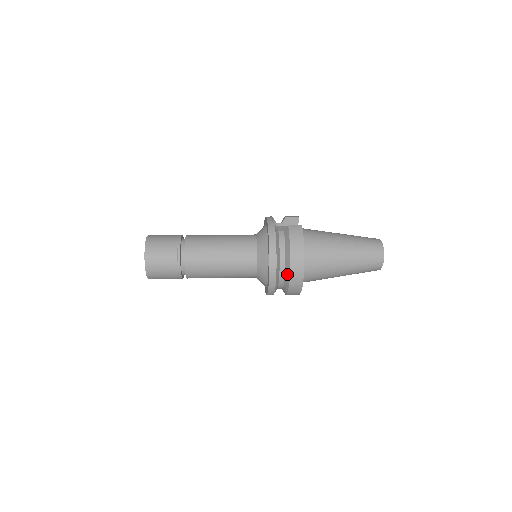
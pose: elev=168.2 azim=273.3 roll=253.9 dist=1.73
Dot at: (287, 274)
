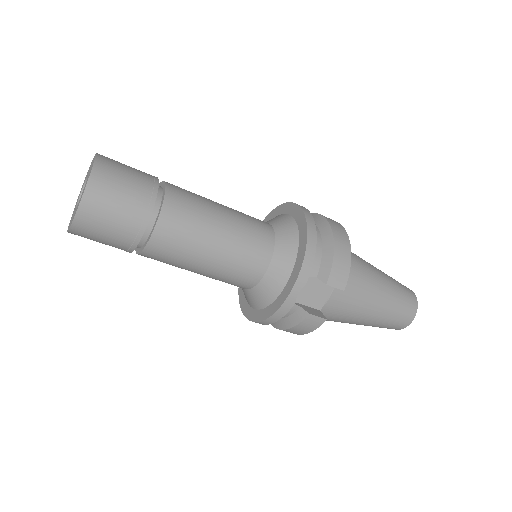
Dot at: (319, 220)
